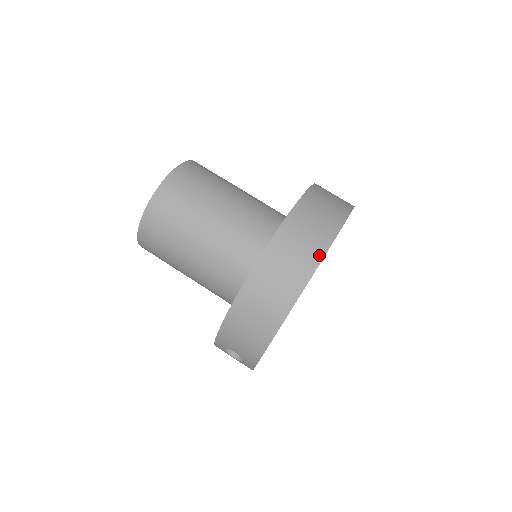
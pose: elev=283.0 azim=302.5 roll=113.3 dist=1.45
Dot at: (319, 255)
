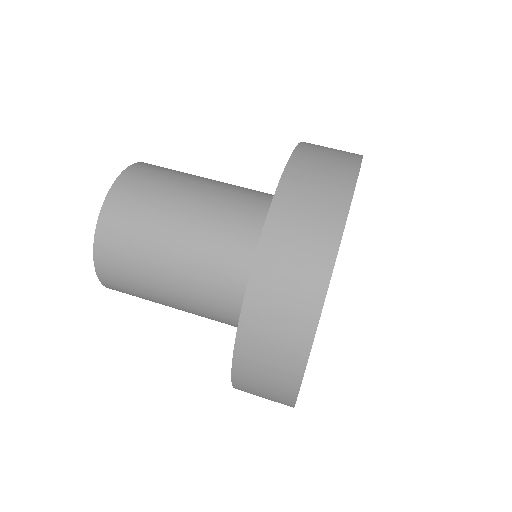
Dot at: (314, 309)
